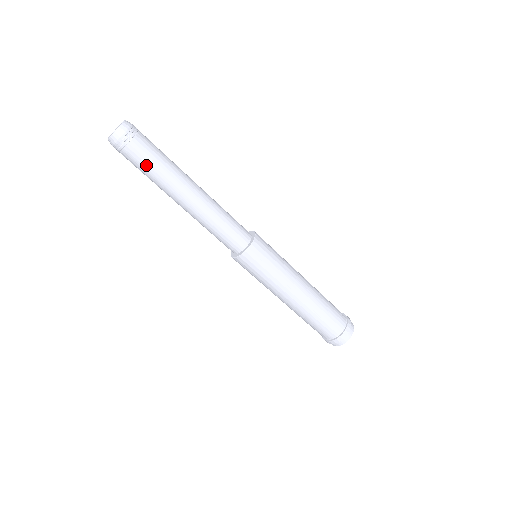
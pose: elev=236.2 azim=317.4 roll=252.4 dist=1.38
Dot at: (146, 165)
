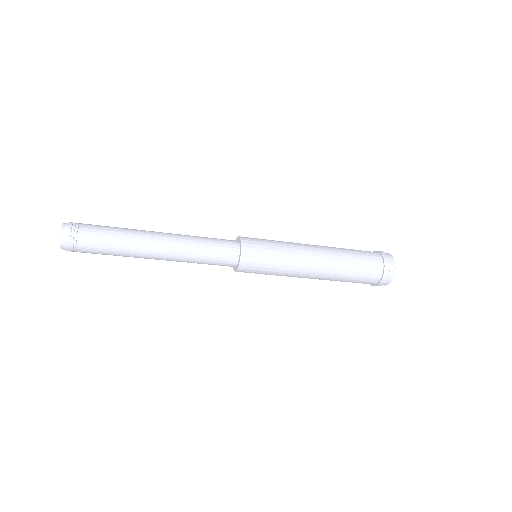
Dot at: (105, 245)
